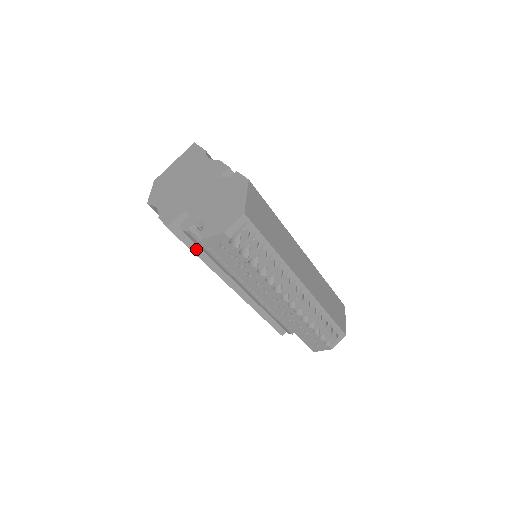
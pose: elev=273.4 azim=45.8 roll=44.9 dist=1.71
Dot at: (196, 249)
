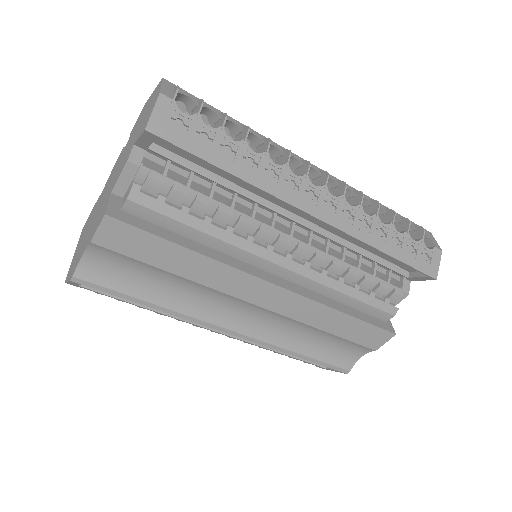
Dot at: (171, 238)
